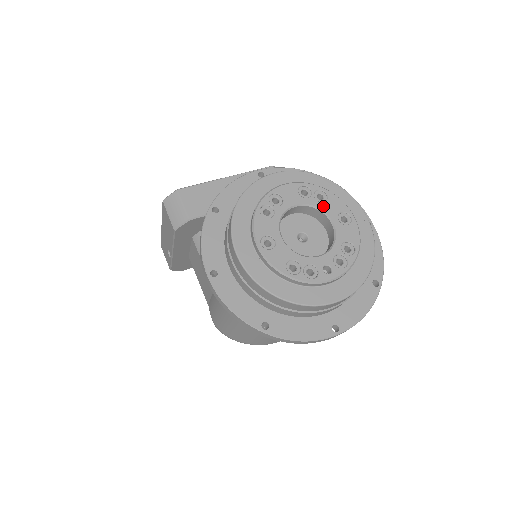
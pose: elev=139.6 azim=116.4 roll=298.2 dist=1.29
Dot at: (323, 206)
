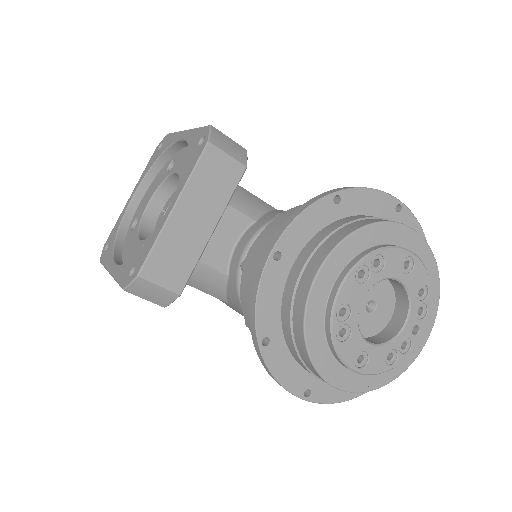
Dot at: (385, 273)
